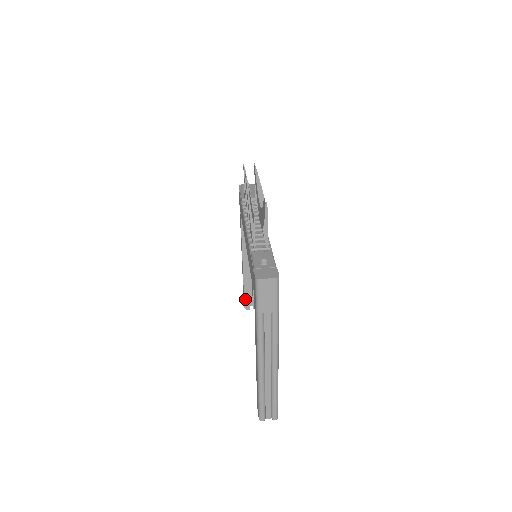
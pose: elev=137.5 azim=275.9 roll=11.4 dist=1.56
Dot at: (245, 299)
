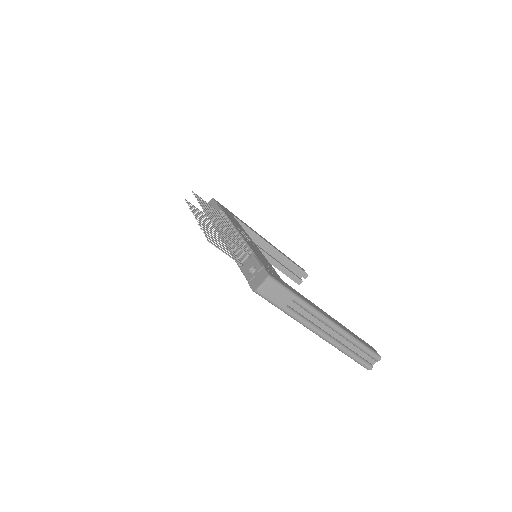
Dot at: (292, 278)
